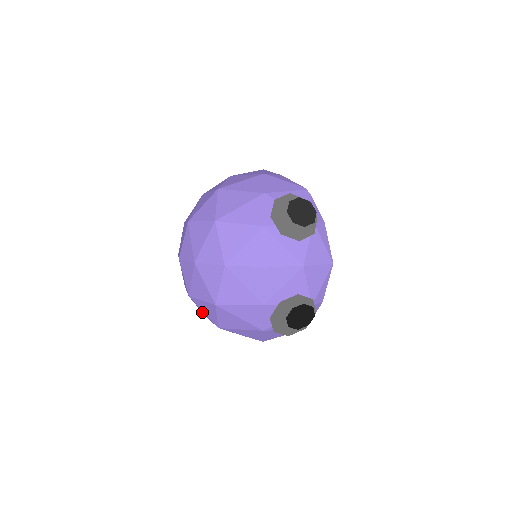
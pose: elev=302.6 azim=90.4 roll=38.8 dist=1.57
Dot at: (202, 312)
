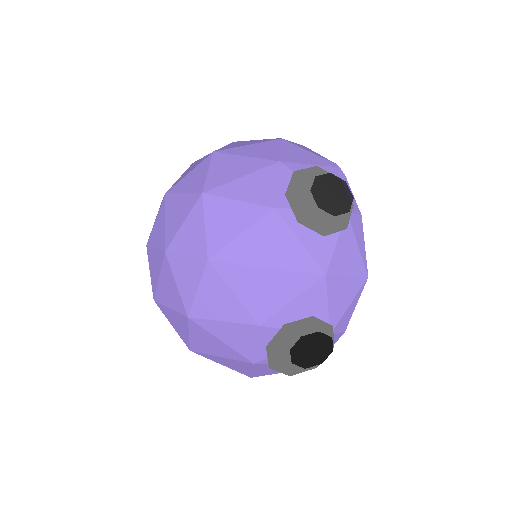
Dot at: occluded
